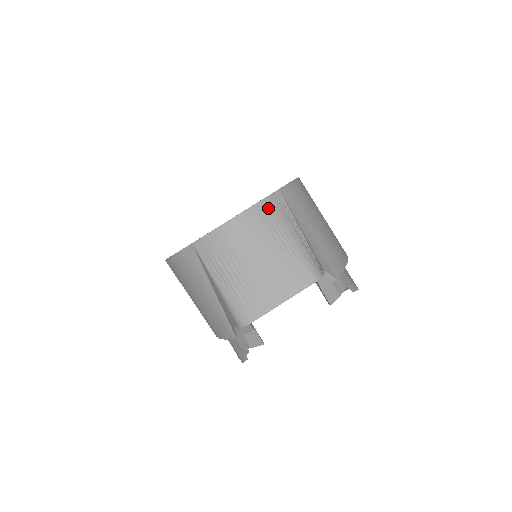
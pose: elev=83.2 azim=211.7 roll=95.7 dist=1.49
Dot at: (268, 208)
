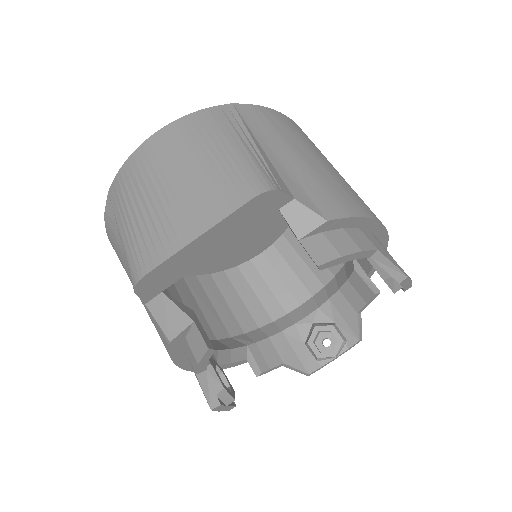
Dot at: (203, 118)
